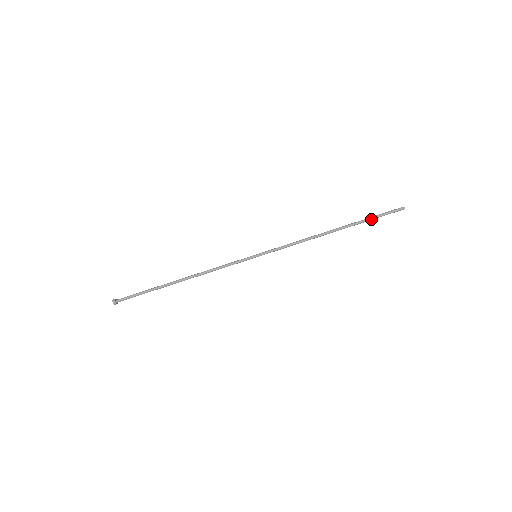
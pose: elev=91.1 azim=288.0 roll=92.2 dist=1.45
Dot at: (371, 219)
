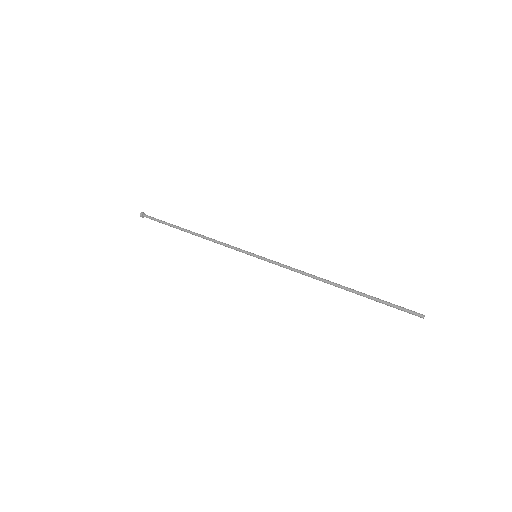
Dot at: (380, 300)
